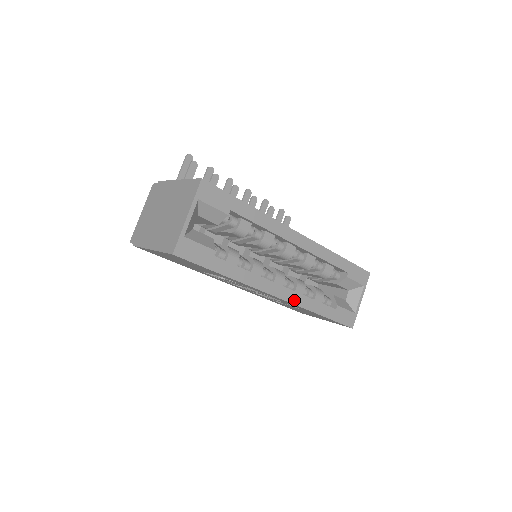
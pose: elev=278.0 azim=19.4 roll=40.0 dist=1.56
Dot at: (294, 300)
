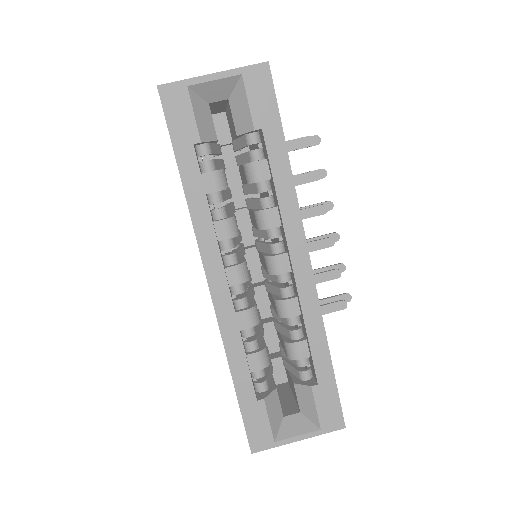
Dot at: (222, 314)
